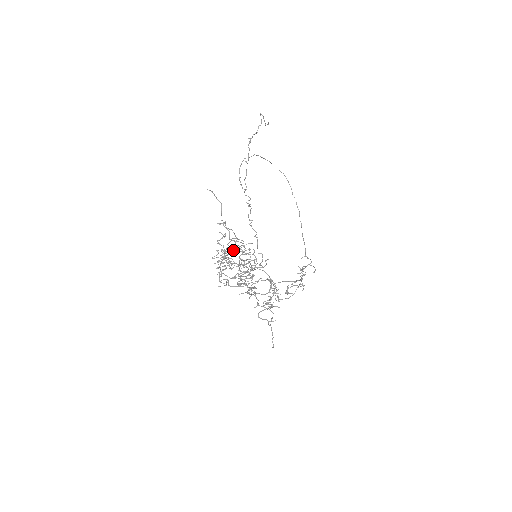
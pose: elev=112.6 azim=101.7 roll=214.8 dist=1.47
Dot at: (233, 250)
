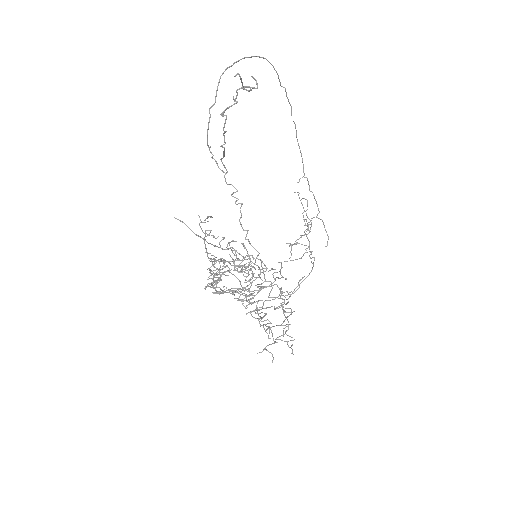
Dot at: occluded
